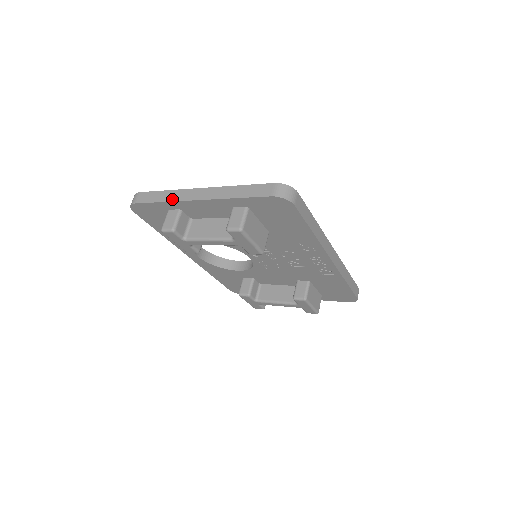
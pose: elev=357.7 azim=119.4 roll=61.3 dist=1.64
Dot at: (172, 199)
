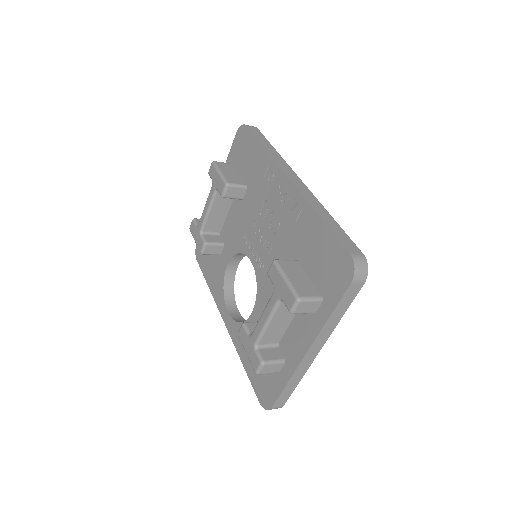
Dot at: occluded
